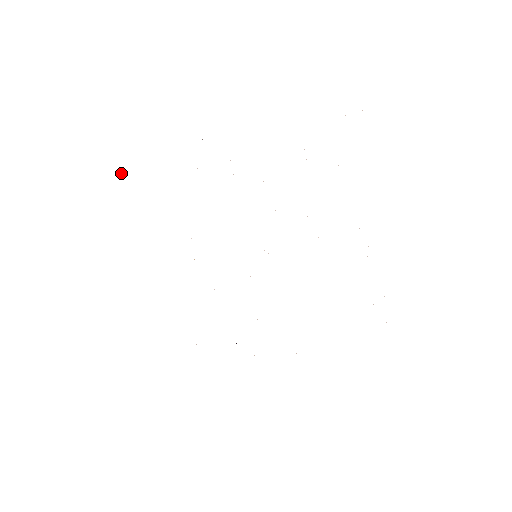
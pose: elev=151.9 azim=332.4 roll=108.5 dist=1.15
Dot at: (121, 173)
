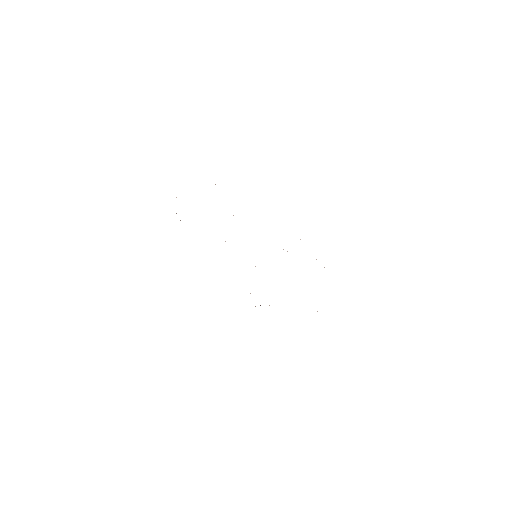
Dot at: occluded
